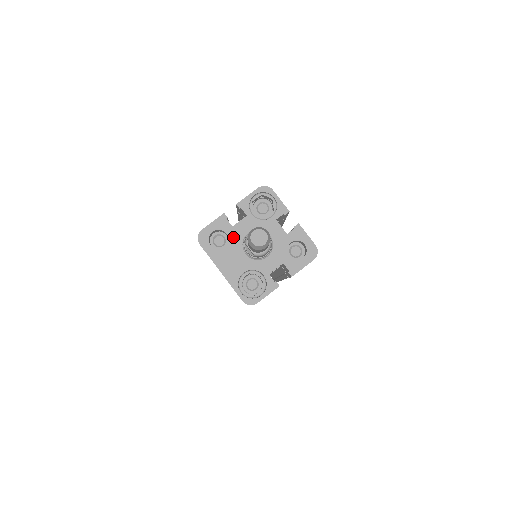
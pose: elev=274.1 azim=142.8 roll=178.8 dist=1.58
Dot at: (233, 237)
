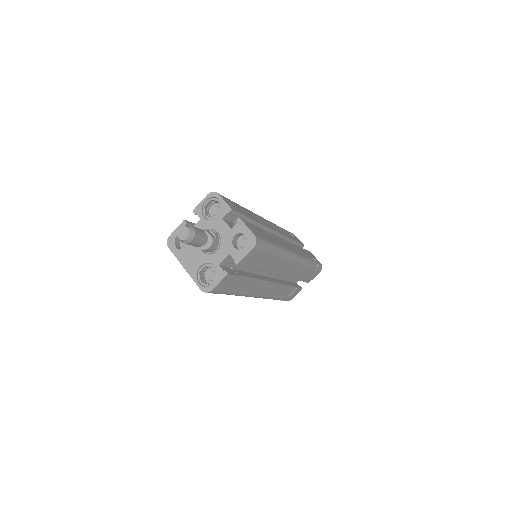
Dot at: occluded
